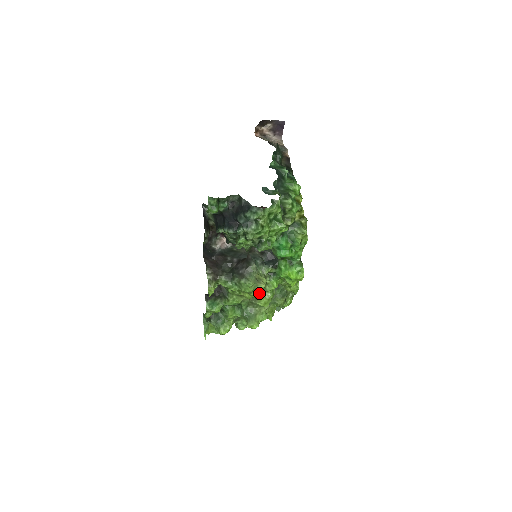
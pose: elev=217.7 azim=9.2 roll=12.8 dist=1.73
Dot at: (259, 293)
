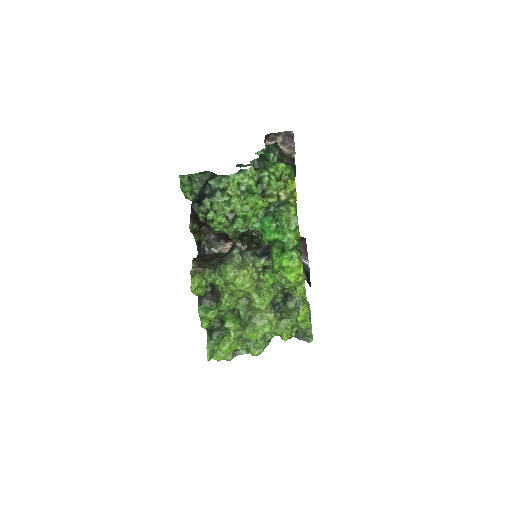
Dot at: (243, 283)
